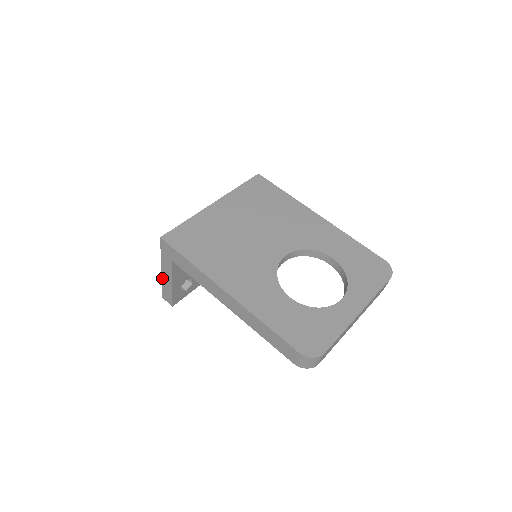
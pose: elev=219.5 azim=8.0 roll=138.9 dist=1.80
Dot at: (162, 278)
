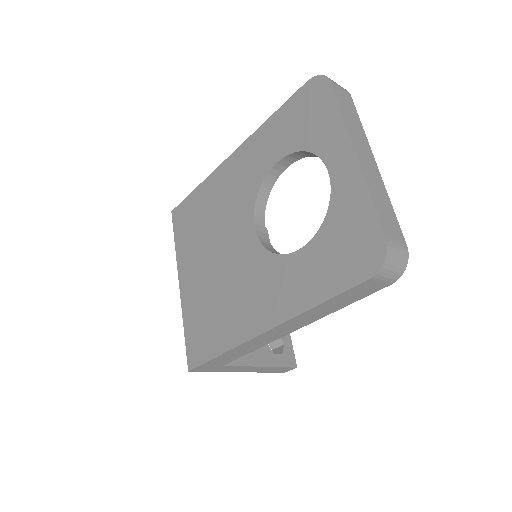
Dot at: occluded
